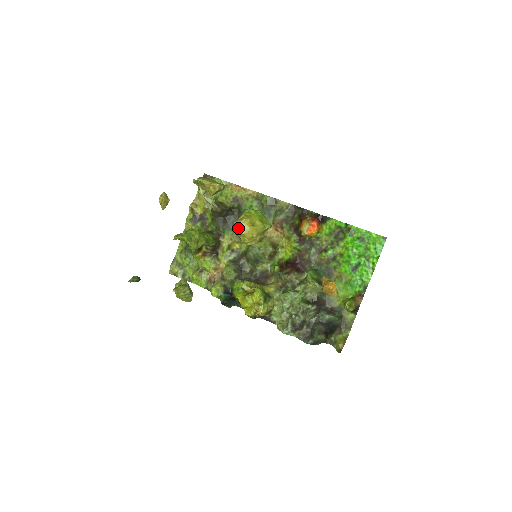
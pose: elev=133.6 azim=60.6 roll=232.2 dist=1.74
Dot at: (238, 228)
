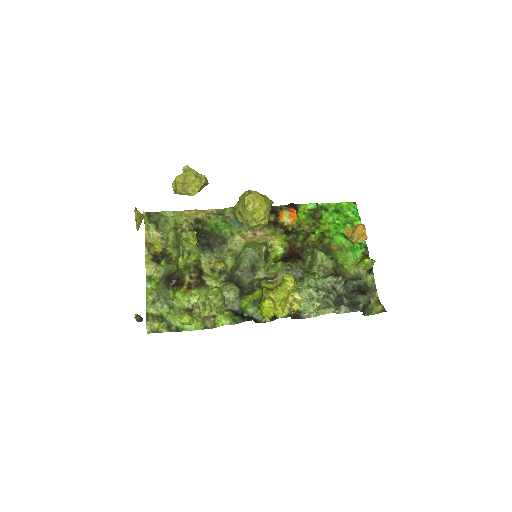
Dot at: (253, 200)
